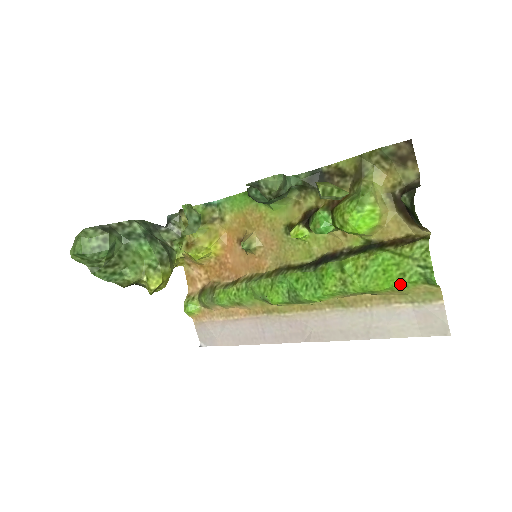
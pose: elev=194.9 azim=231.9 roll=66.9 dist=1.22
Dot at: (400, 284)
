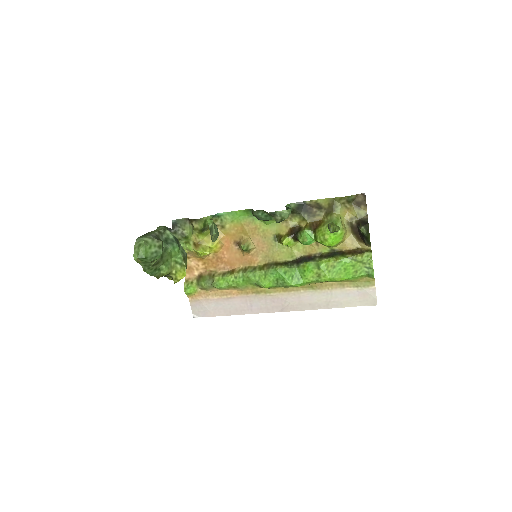
Dot at: (354, 277)
